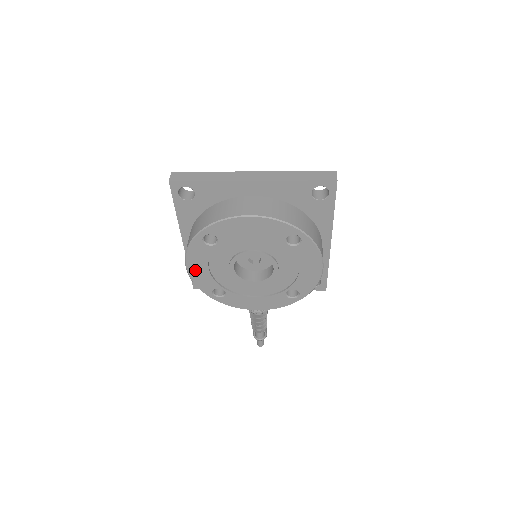
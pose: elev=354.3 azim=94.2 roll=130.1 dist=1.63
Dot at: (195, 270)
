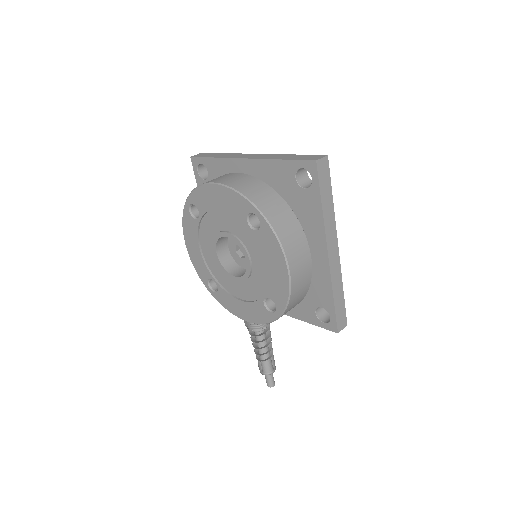
Dot at: (192, 249)
